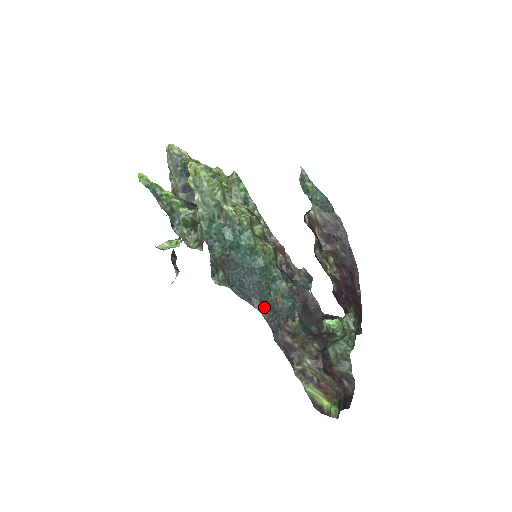
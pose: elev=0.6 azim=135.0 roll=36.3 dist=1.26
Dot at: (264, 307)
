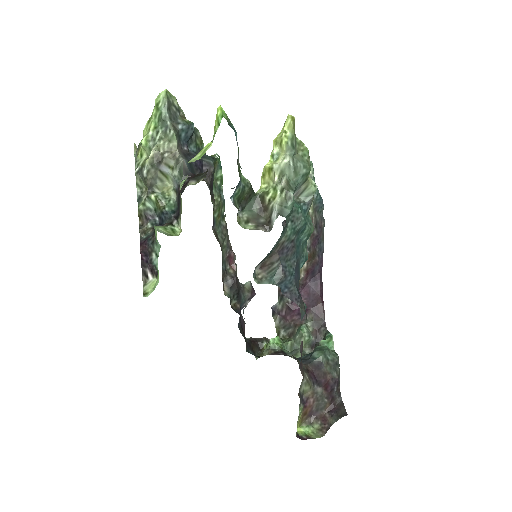
Dot at: occluded
